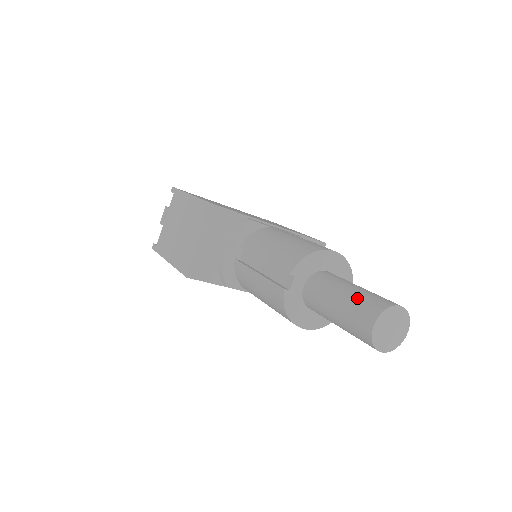
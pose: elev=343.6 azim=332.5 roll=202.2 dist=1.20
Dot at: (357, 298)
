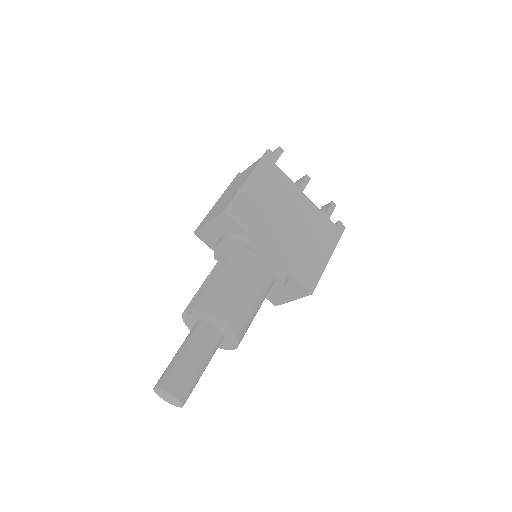
Dot at: (176, 366)
